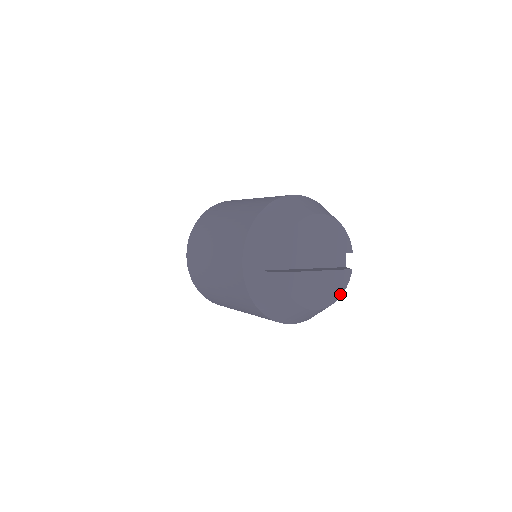
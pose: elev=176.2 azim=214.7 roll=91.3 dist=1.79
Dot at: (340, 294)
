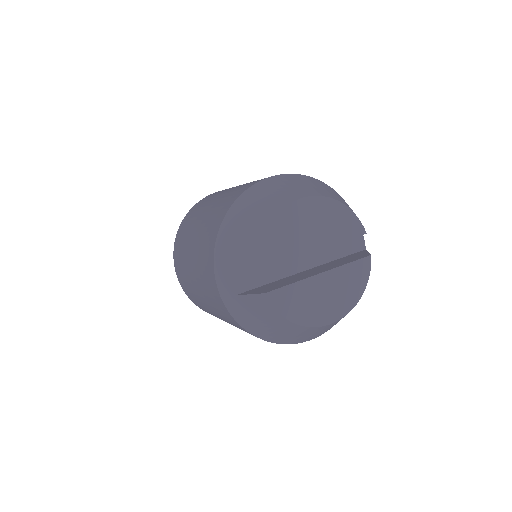
Dot at: (360, 293)
